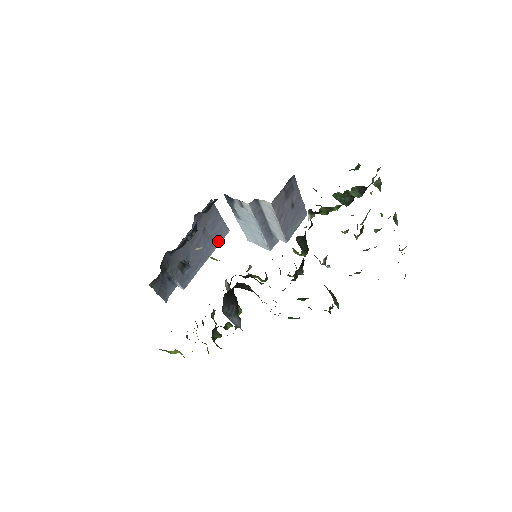
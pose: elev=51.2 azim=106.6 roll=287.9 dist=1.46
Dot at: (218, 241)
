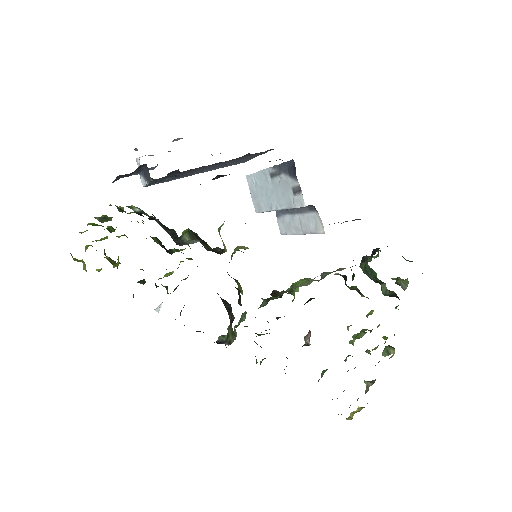
Dot at: (225, 166)
